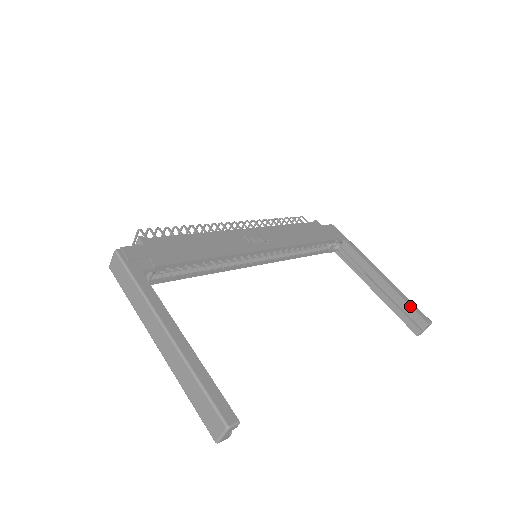
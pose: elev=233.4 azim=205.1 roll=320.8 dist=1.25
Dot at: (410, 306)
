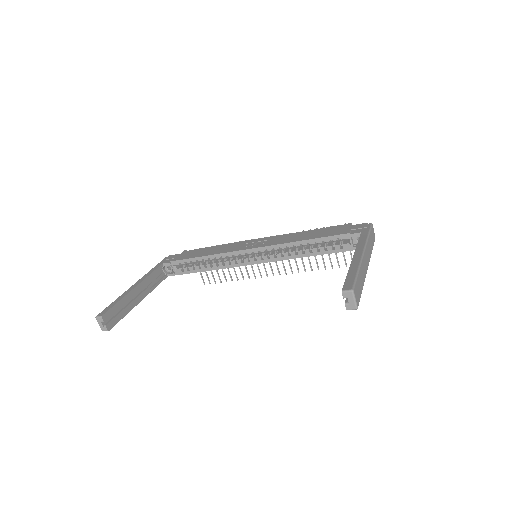
Dot at: (346, 277)
